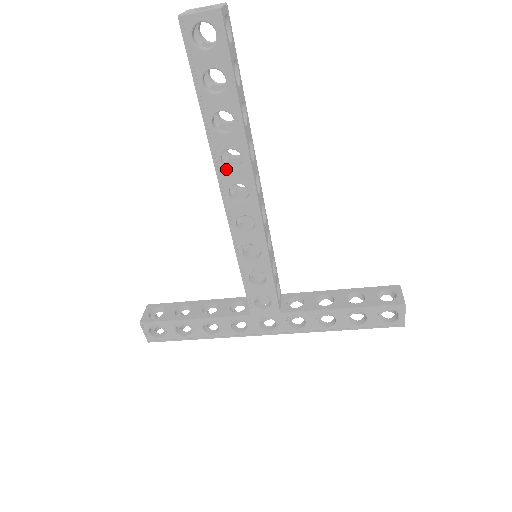
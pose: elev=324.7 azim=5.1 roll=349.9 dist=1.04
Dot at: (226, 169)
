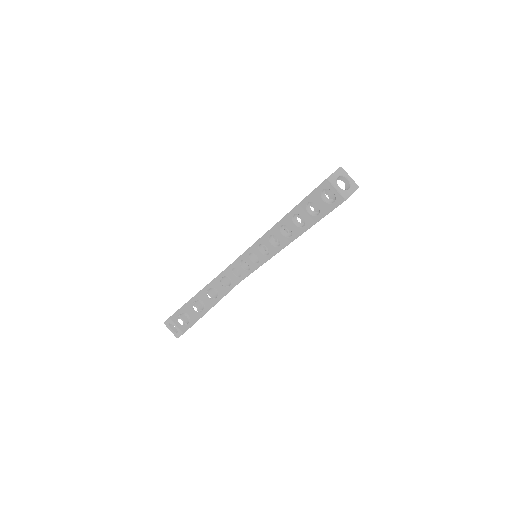
Dot at: occluded
